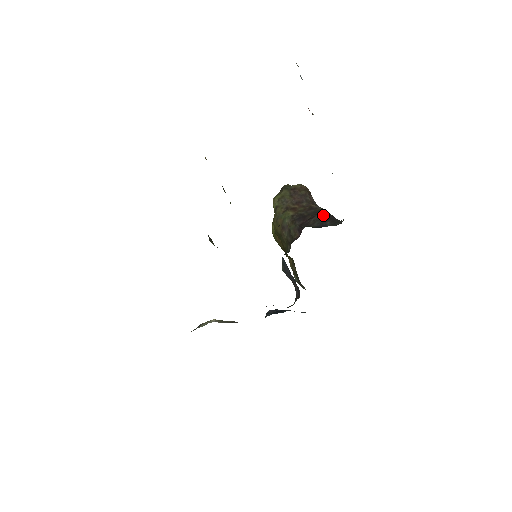
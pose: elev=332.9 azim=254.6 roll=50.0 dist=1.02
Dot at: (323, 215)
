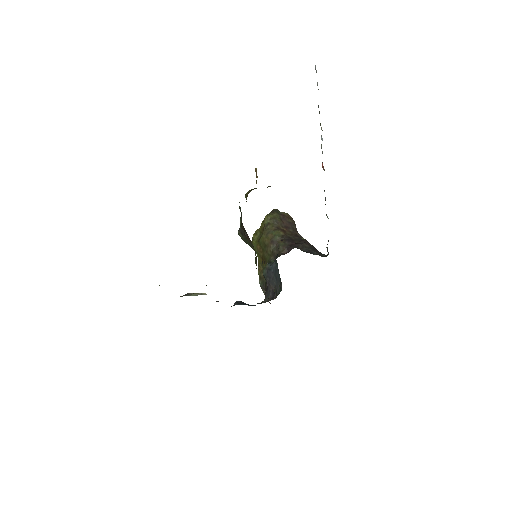
Dot at: (309, 245)
